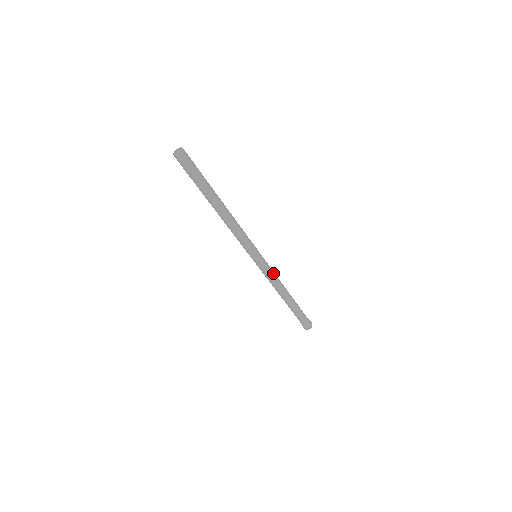
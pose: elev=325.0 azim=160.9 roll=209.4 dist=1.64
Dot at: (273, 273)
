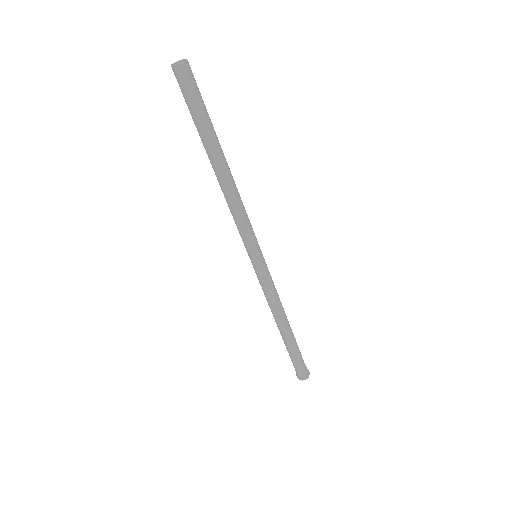
Dot at: (274, 285)
